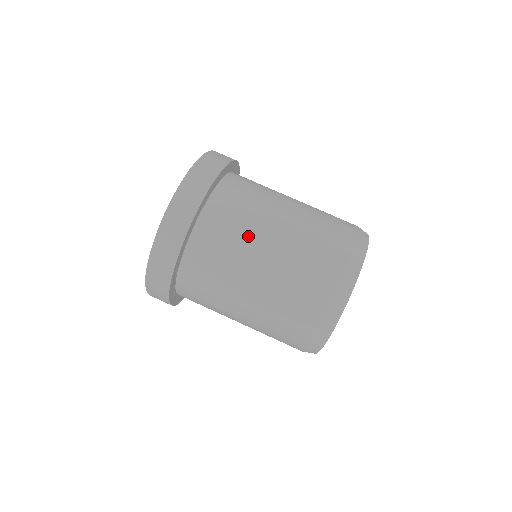
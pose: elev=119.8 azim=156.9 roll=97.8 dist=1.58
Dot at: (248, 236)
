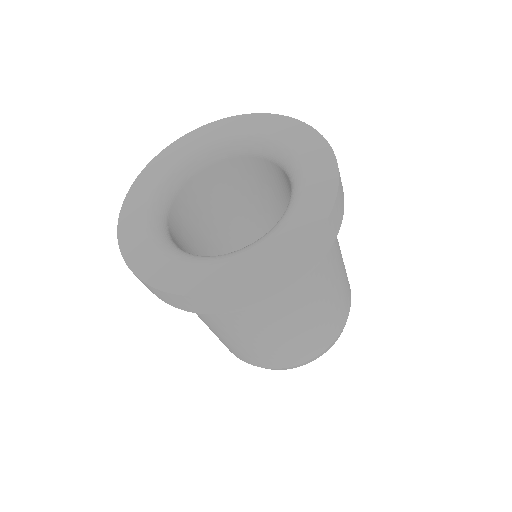
Dot at: (262, 325)
